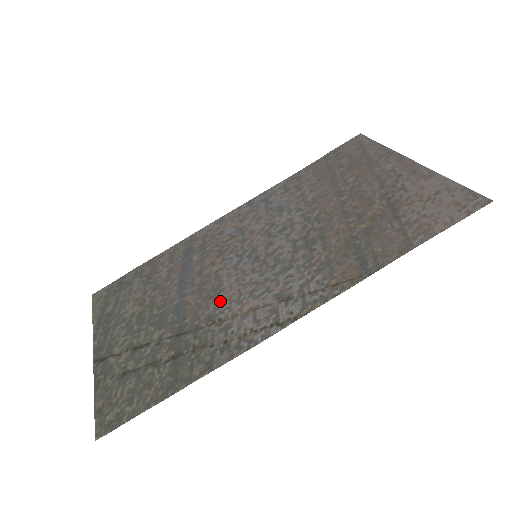
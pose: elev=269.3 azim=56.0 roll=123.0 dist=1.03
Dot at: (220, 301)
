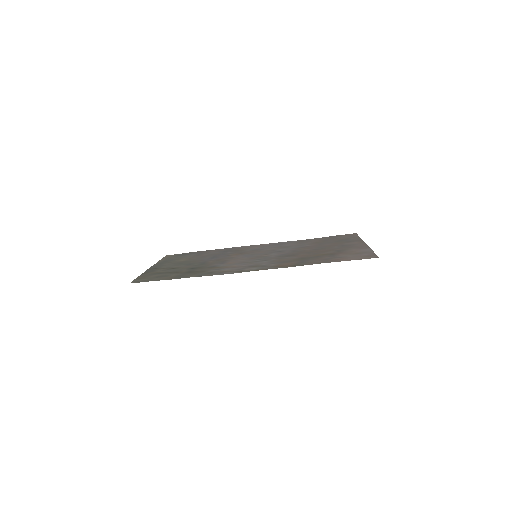
Dot at: (224, 263)
